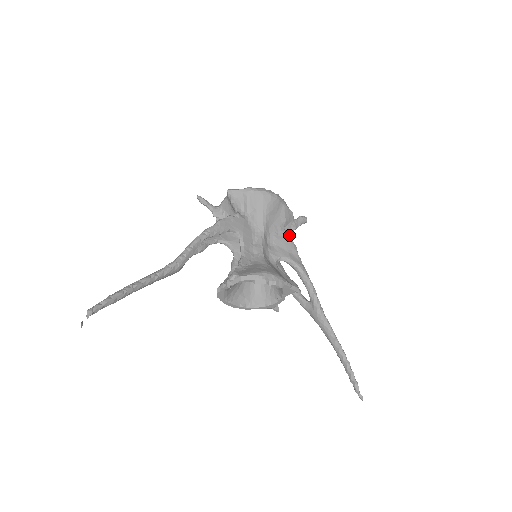
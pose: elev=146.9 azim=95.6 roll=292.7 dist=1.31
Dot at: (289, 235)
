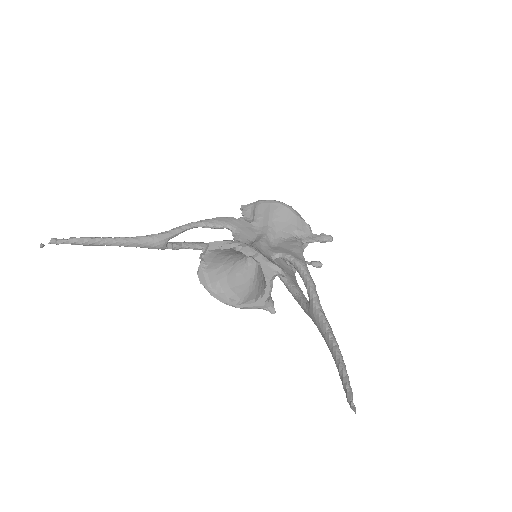
Dot at: (299, 242)
